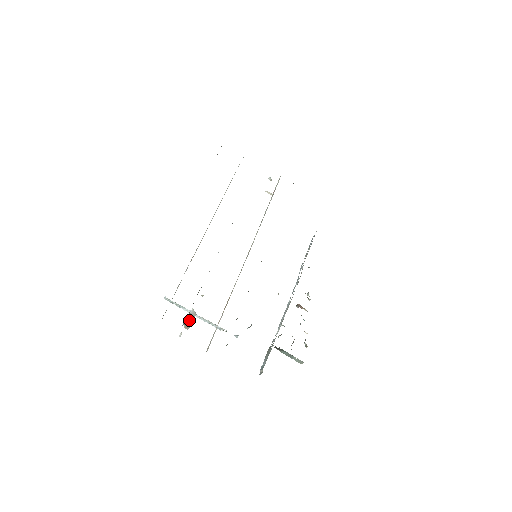
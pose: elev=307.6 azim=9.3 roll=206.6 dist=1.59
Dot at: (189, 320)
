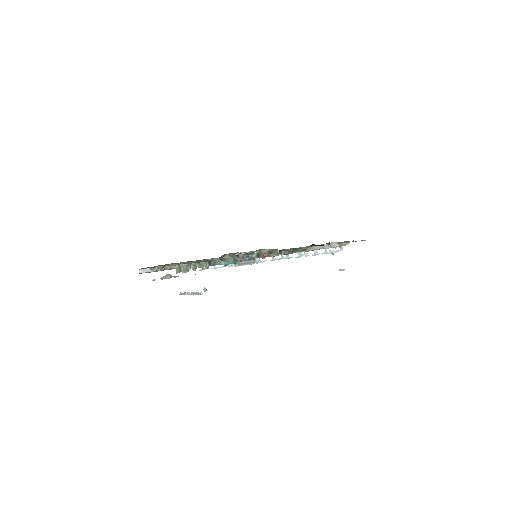
Dot at: (167, 276)
